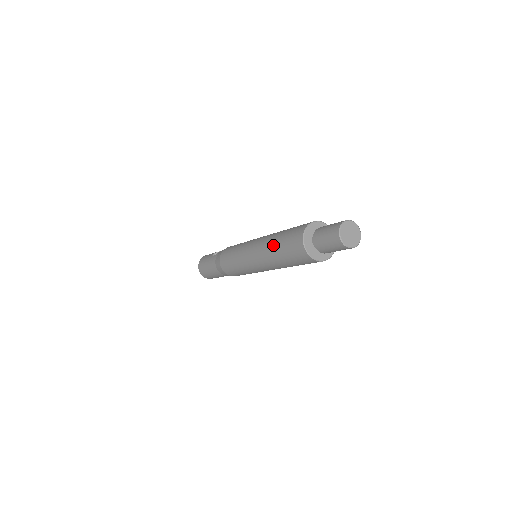
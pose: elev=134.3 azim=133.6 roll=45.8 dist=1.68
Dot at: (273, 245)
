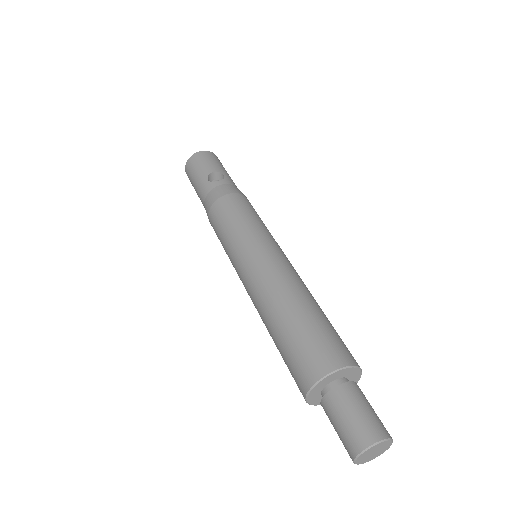
Dot at: (275, 319)
